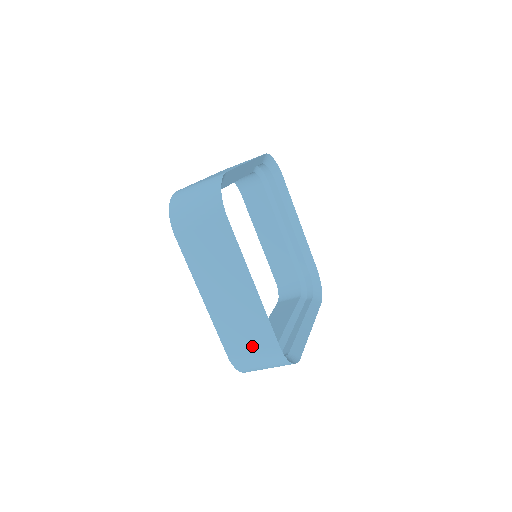
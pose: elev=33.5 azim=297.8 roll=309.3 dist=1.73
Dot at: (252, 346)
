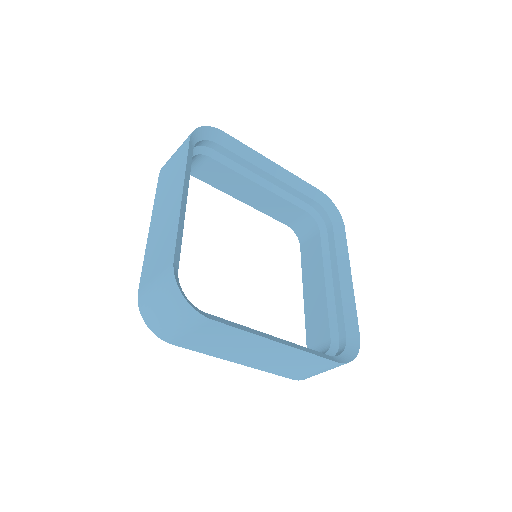
Dot at: (157, 269)
